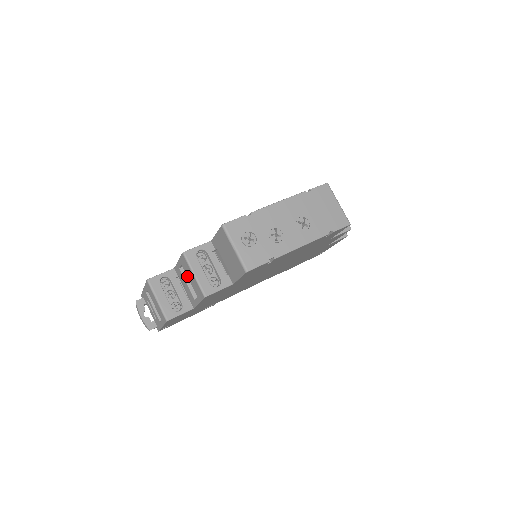
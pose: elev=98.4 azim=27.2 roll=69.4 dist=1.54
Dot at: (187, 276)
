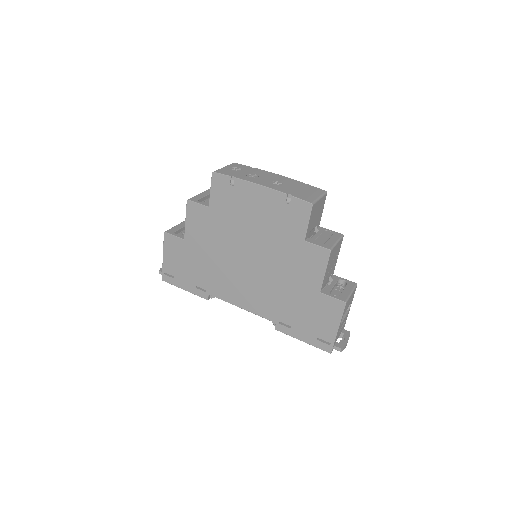
Dot at: occluded
